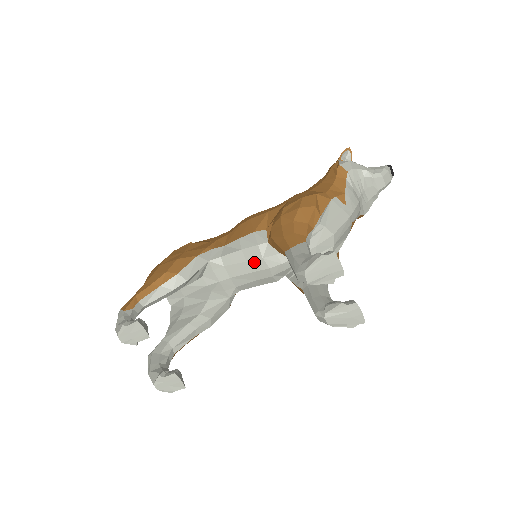
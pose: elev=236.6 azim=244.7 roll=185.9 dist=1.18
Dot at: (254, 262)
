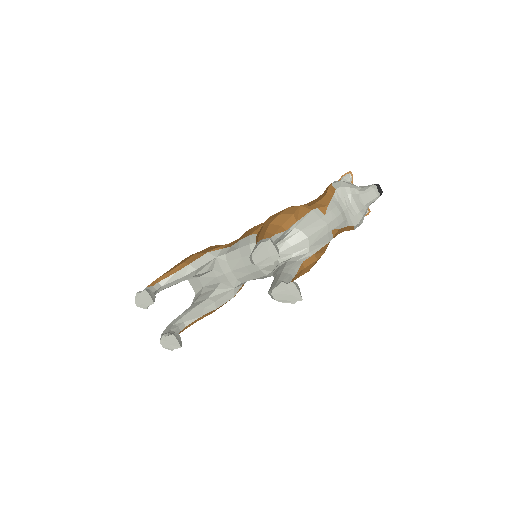
Dot at: (246, 258)
